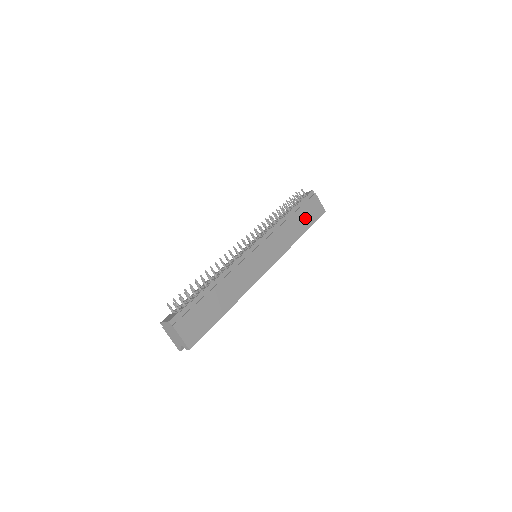
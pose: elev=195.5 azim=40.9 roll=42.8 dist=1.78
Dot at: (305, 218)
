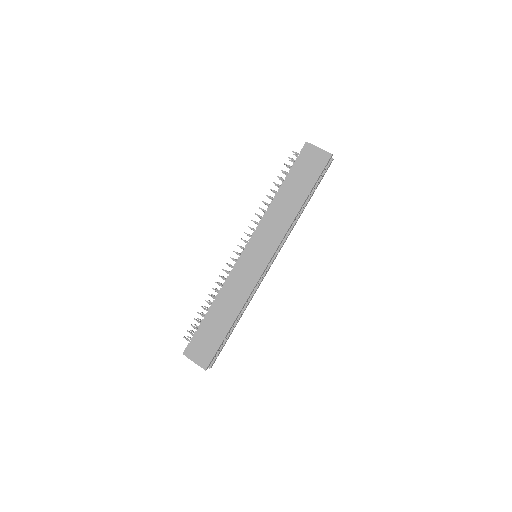
Dot at: (302, 183)
